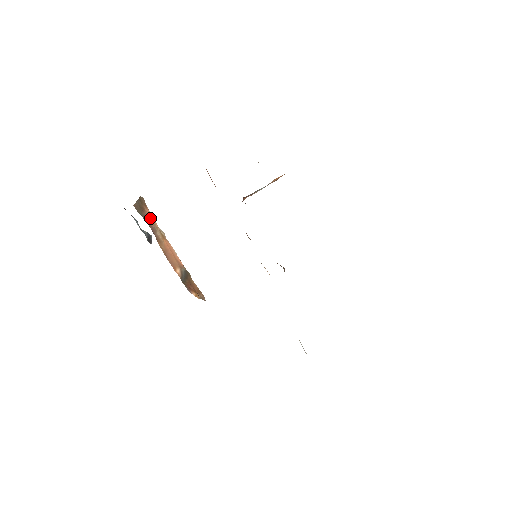
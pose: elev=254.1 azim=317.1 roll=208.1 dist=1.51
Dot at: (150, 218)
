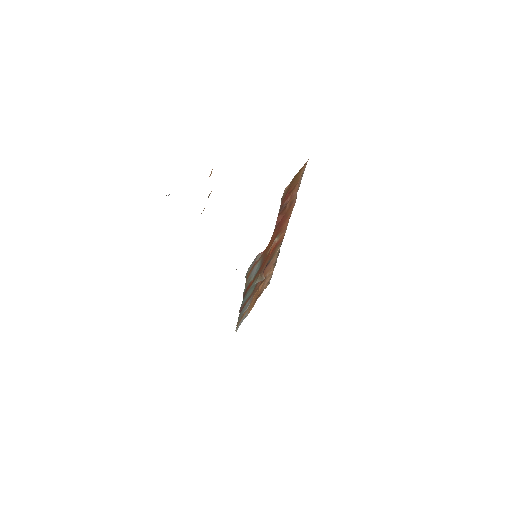
Dot at: occluded
